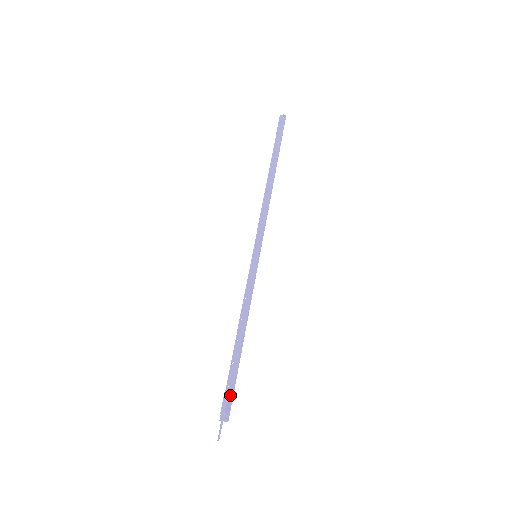
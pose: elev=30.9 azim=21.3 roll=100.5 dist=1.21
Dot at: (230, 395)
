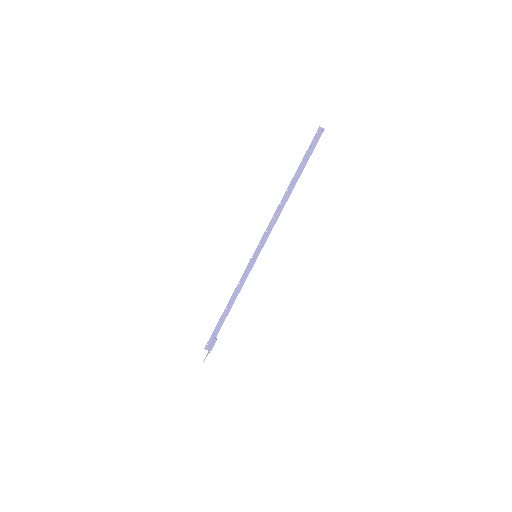
Dot at: (216, 340)
